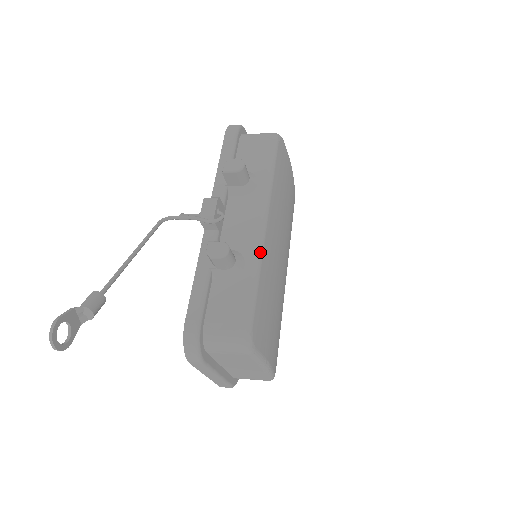
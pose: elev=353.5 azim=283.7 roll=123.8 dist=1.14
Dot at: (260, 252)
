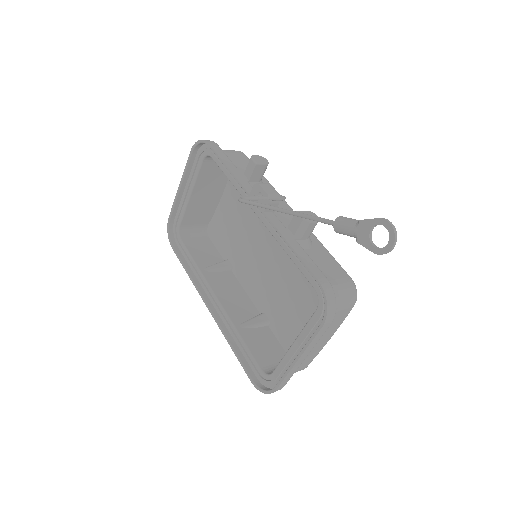
Dot at: occluded
